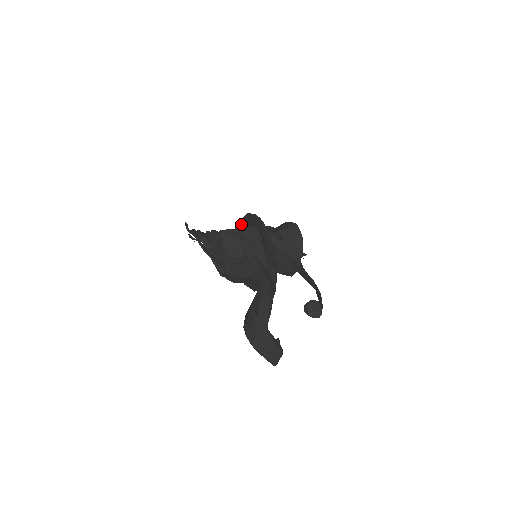
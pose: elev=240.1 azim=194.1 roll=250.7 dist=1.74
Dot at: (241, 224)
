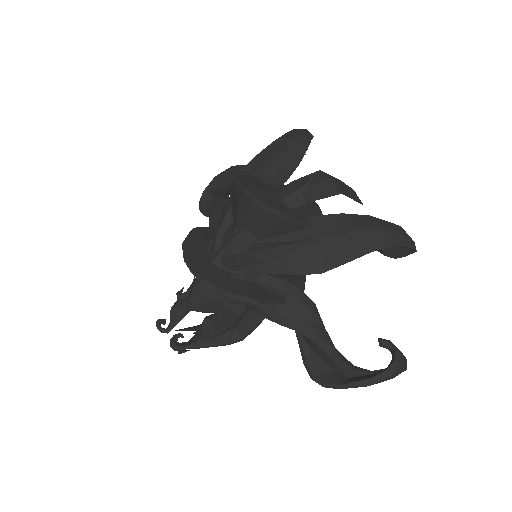
Dot at: occluded
